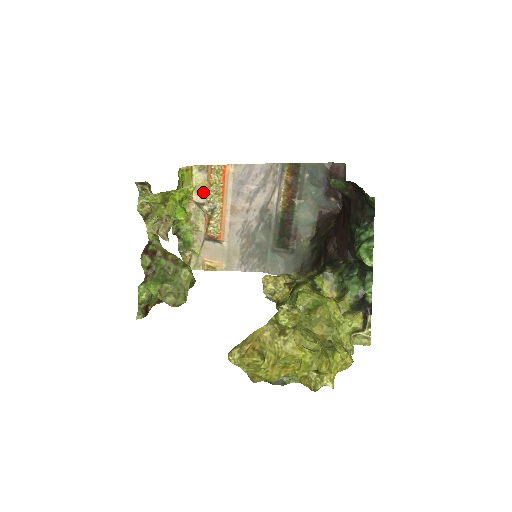
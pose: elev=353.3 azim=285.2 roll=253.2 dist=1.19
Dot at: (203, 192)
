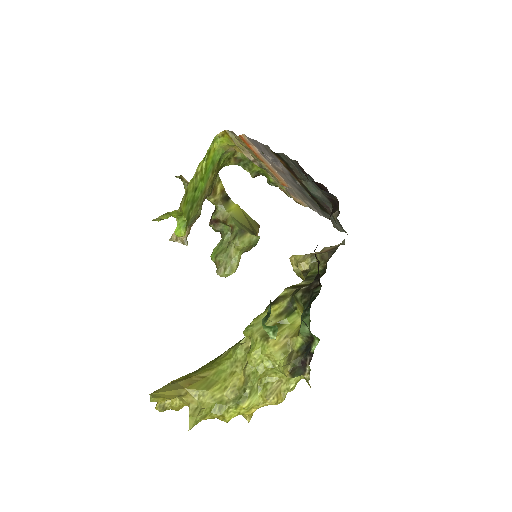
Dot at: occluded
